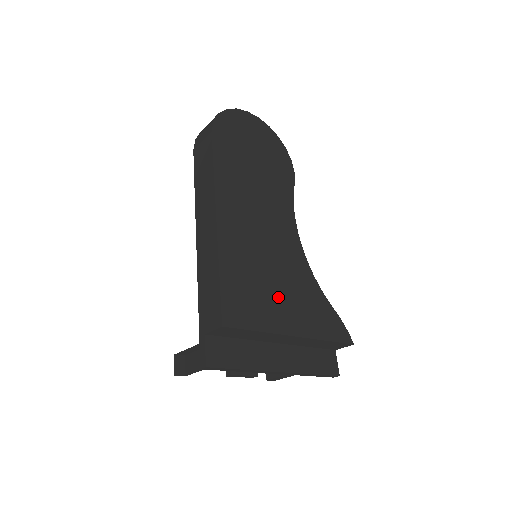
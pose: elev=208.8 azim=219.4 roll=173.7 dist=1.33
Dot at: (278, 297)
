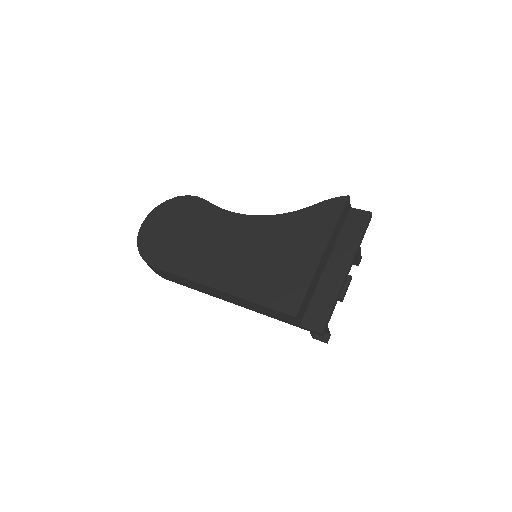
Dot at: (290, 257)
